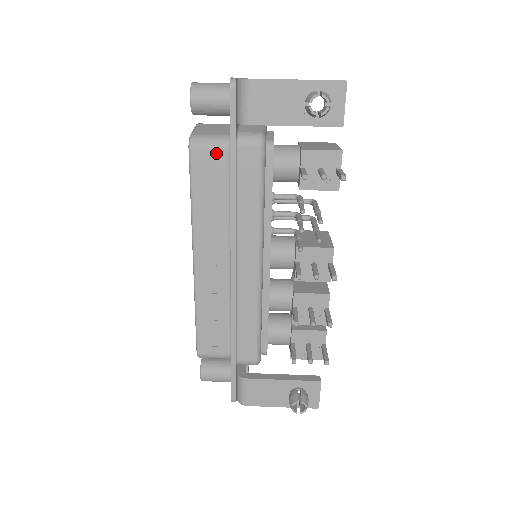
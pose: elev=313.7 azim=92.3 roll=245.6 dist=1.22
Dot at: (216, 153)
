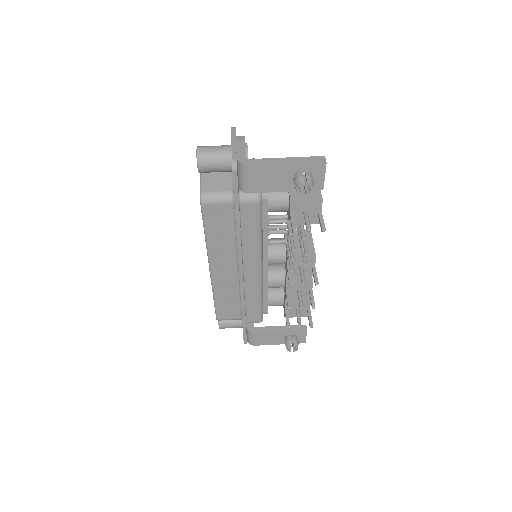
Dot at: (223, 207)
